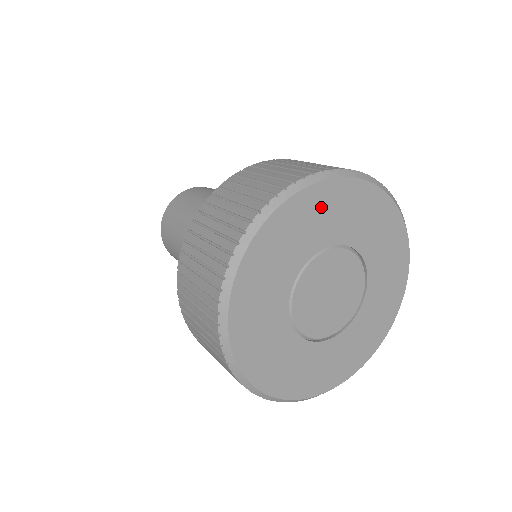
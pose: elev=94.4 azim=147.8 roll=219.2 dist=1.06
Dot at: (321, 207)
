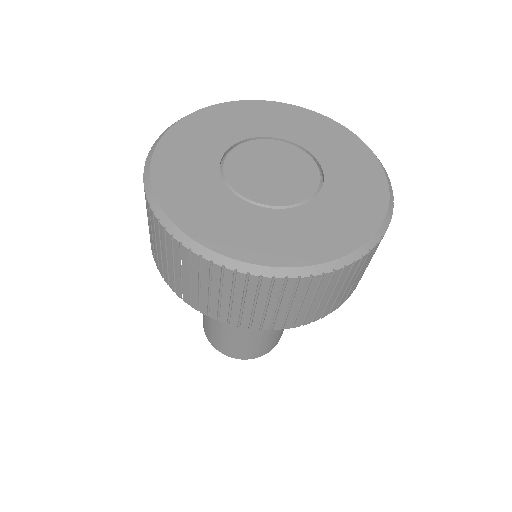
Dot at: (256, 113)
